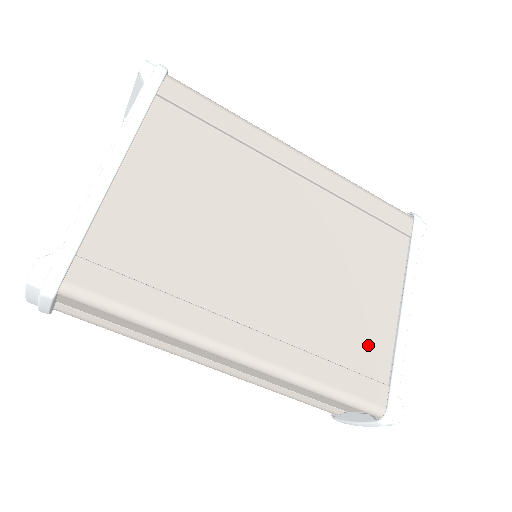
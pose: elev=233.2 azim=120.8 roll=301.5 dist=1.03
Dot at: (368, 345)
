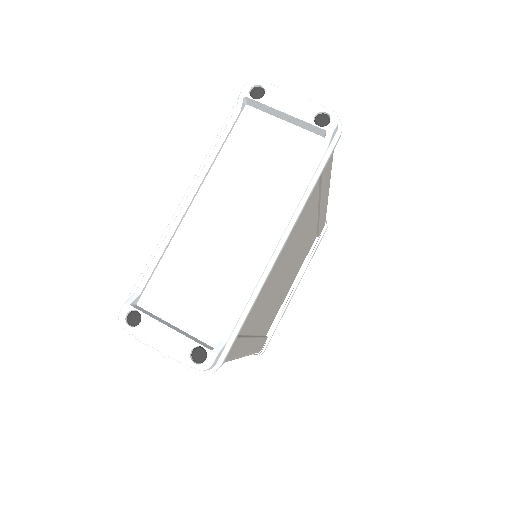
Dot at: occluded
